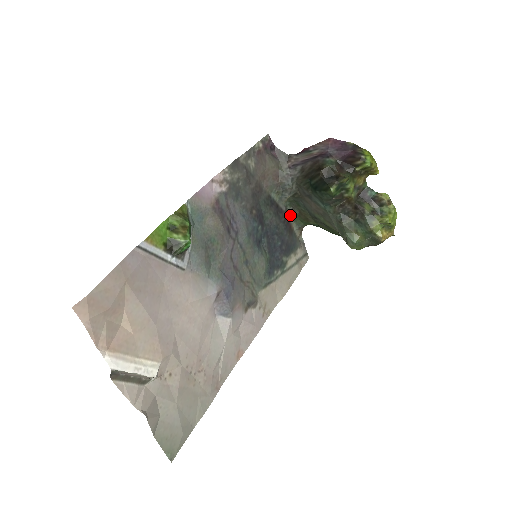
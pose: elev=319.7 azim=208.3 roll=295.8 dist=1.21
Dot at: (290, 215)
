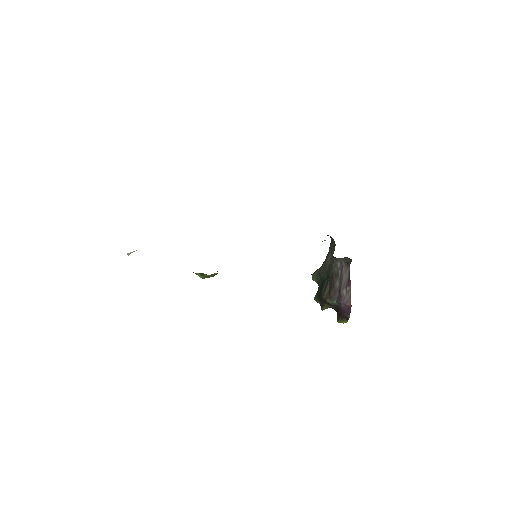
Dot at: occluded
